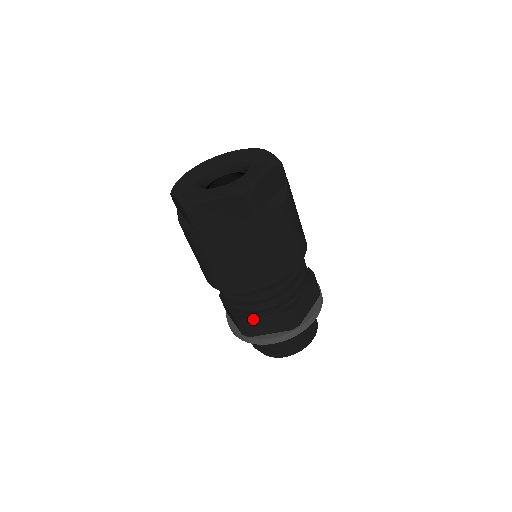
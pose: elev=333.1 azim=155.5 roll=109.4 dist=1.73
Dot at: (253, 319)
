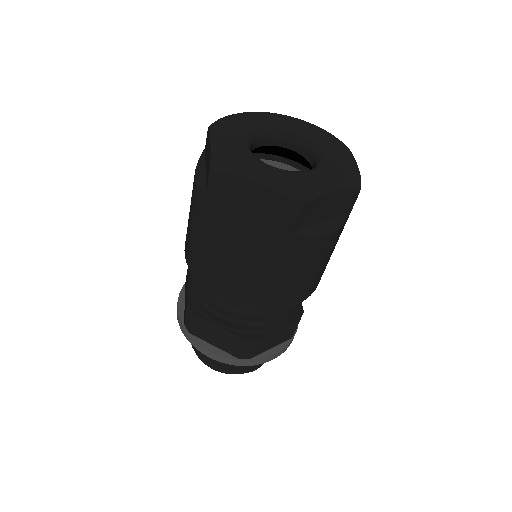
Dot at: (206, 321)
